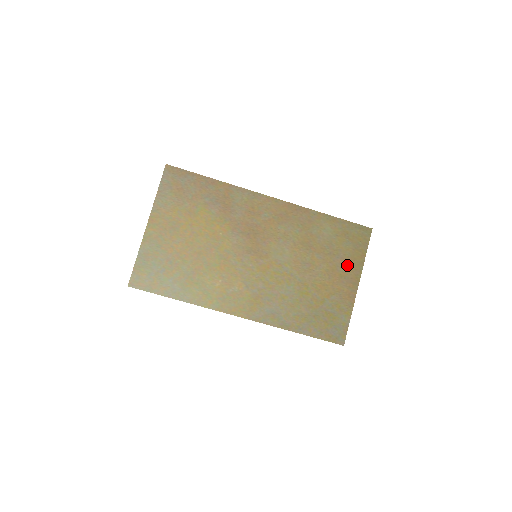
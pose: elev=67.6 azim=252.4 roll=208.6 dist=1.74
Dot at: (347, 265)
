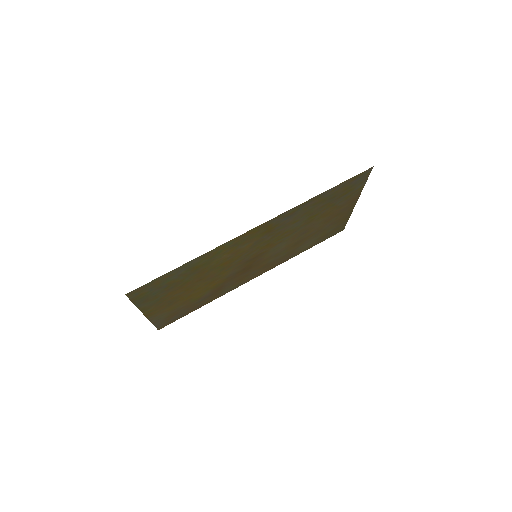
Dot at: (338, 219)
